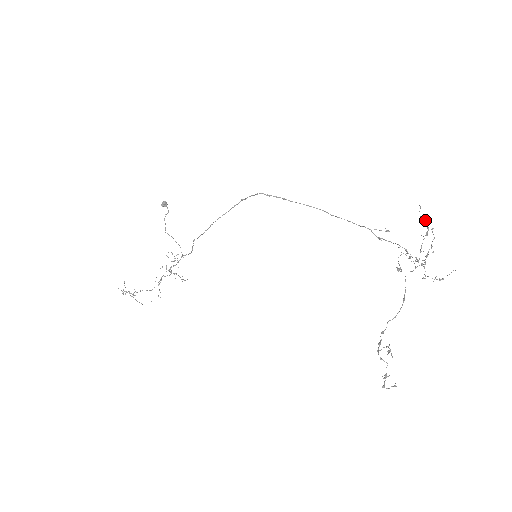
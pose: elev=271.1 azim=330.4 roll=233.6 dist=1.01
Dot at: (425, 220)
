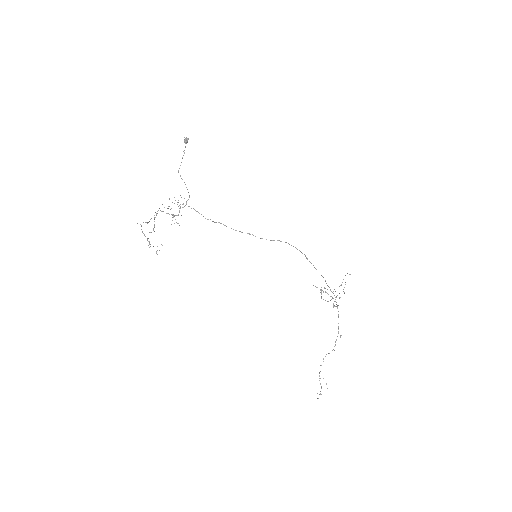
Dot at: occluded
